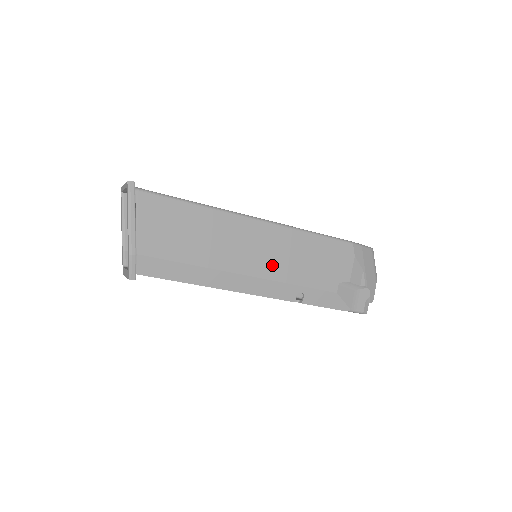
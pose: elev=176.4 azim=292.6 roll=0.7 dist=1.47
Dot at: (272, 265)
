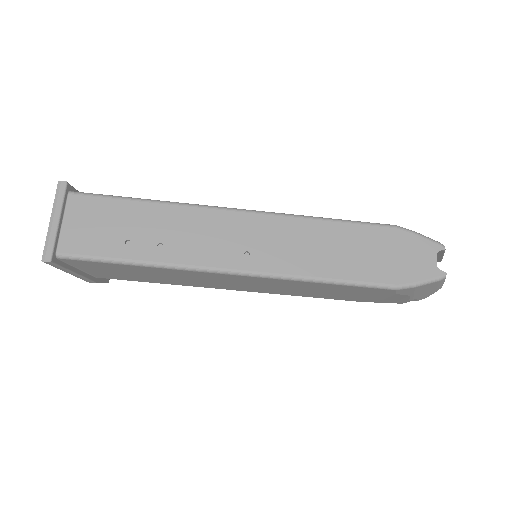
Dot at: (264, 289)
